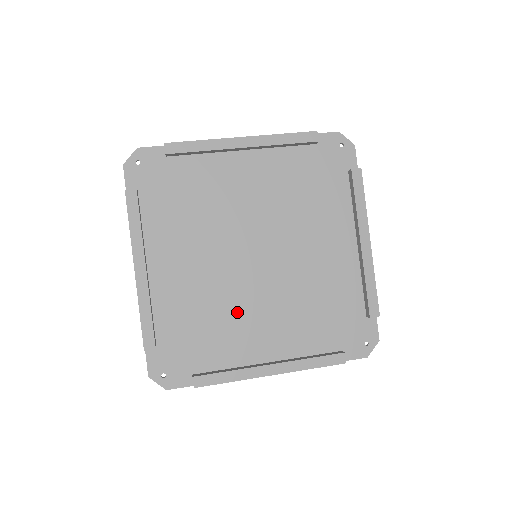
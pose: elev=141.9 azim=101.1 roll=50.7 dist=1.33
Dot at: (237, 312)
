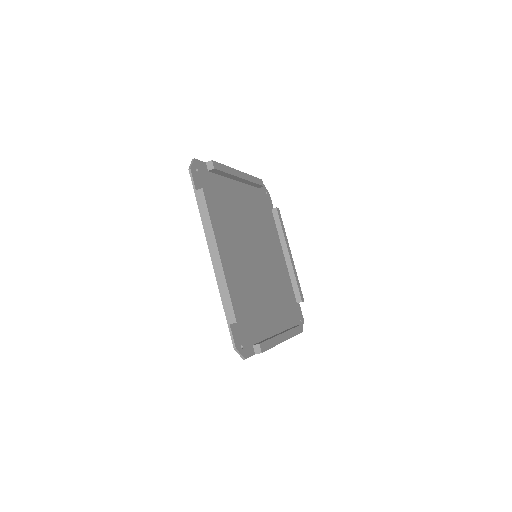
Dot at: (258, 296)
